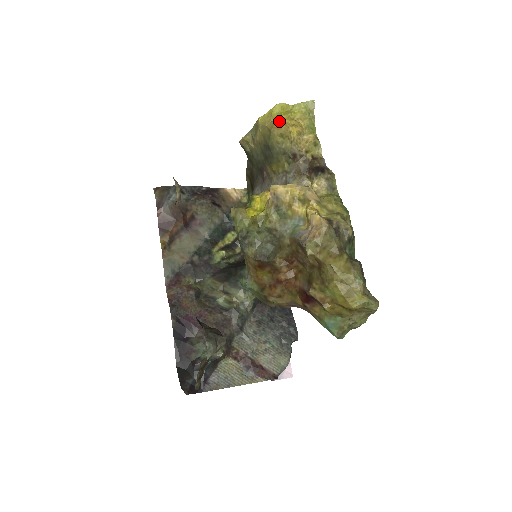
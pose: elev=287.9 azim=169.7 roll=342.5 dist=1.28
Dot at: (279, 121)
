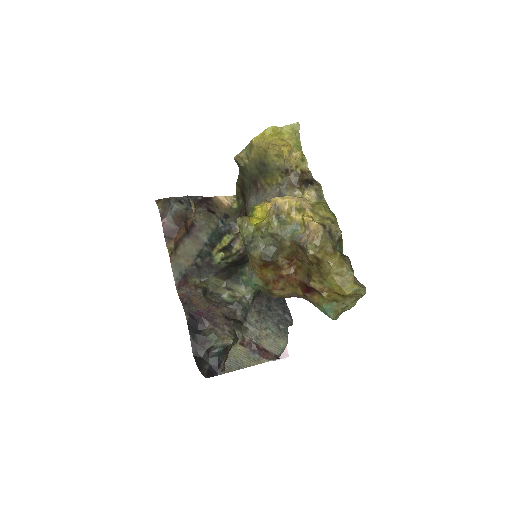
Dot at: (272, 142)
